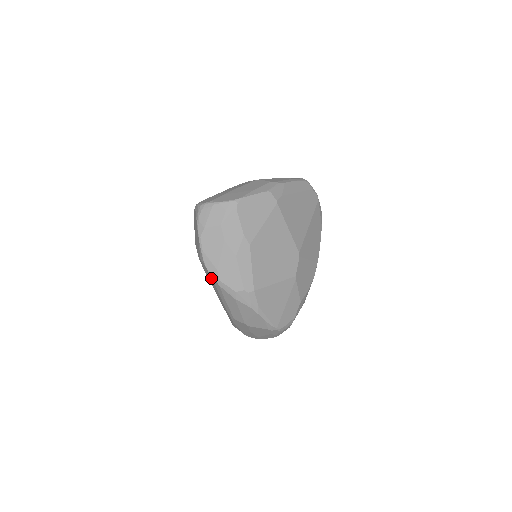
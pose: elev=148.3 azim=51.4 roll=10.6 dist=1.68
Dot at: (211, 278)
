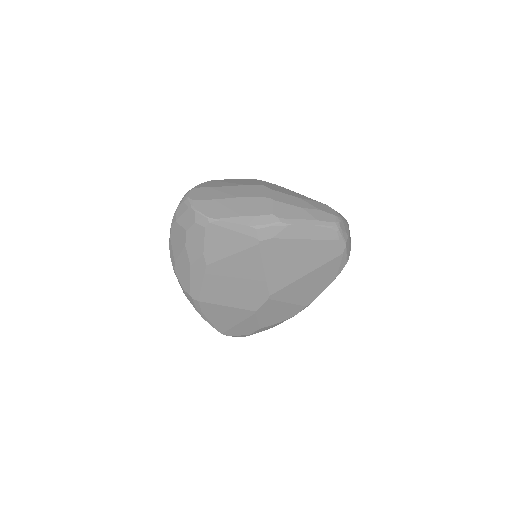
Dot at: occluded
